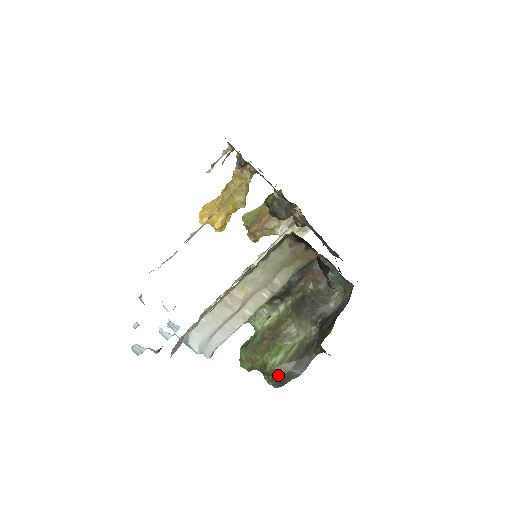
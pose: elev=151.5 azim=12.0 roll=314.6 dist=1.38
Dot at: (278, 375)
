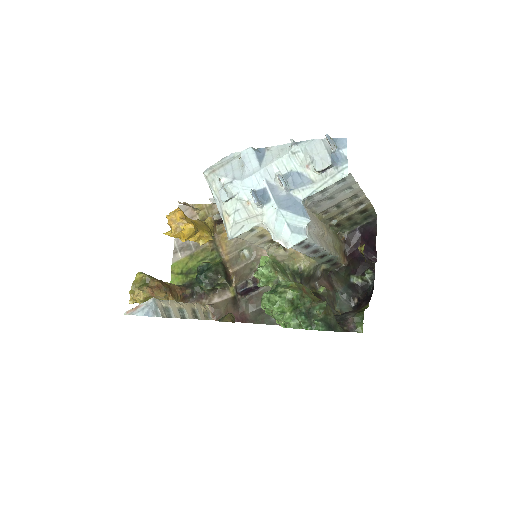
Dot at: (329, 317)
